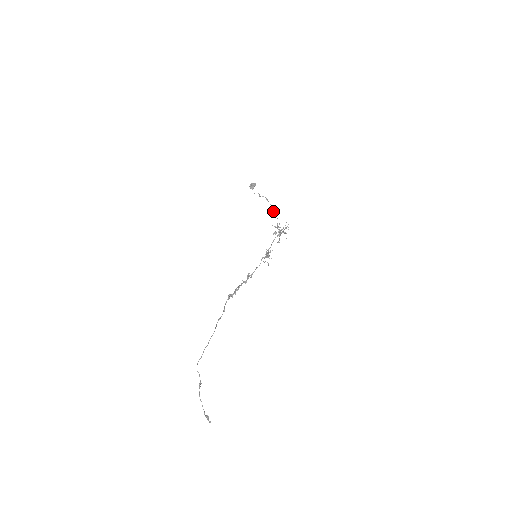
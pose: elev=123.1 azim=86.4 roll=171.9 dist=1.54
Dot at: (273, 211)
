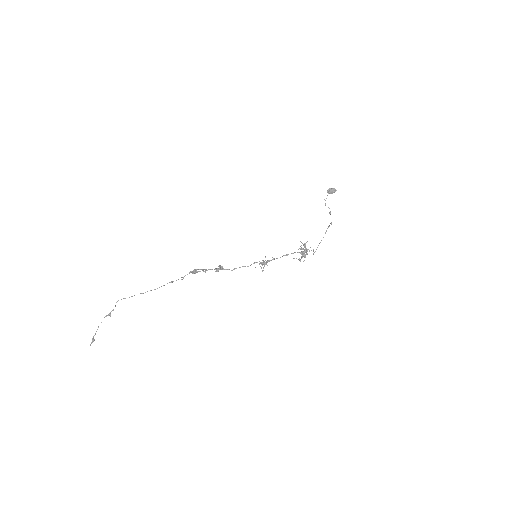
Dot at: (327, 228)
